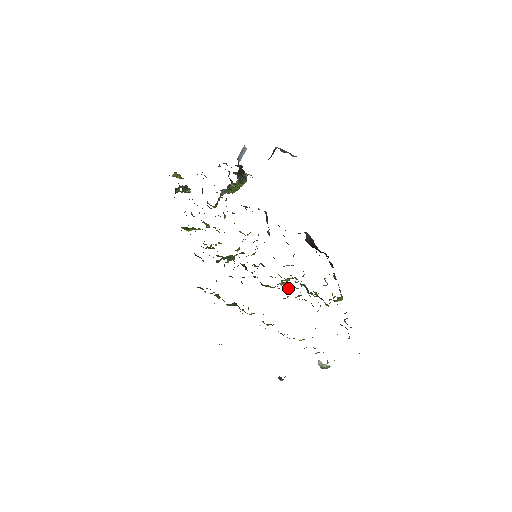
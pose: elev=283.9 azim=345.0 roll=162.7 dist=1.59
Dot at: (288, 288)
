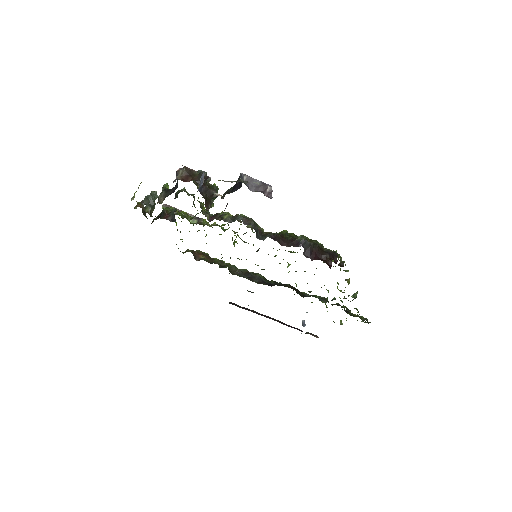
Dot at: occluded
